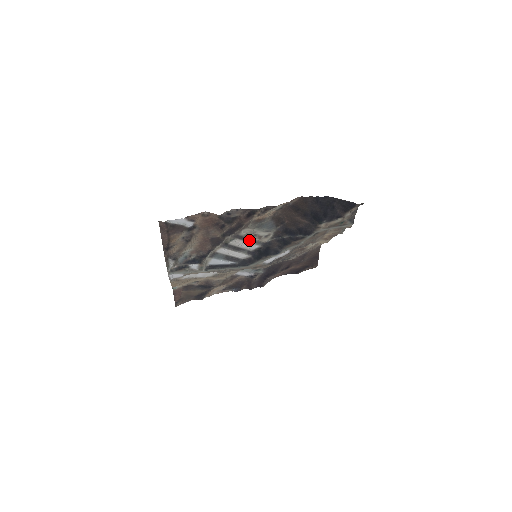
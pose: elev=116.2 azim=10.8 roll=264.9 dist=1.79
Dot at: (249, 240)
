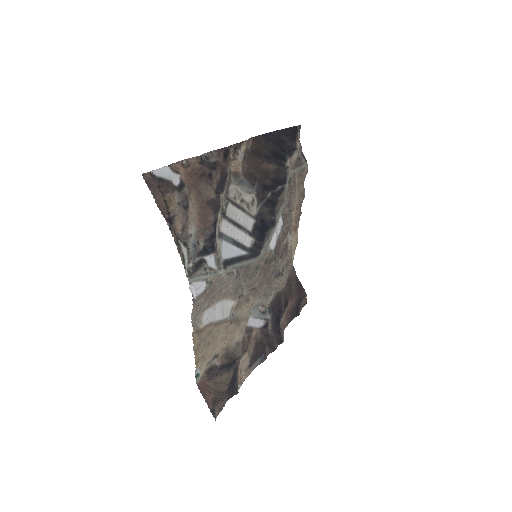
Dot at: (241, 209)
